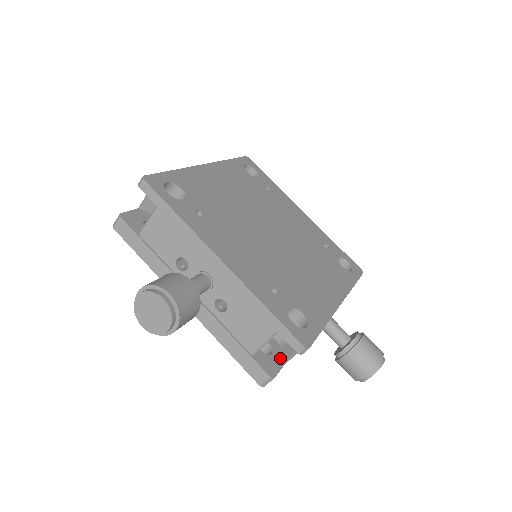
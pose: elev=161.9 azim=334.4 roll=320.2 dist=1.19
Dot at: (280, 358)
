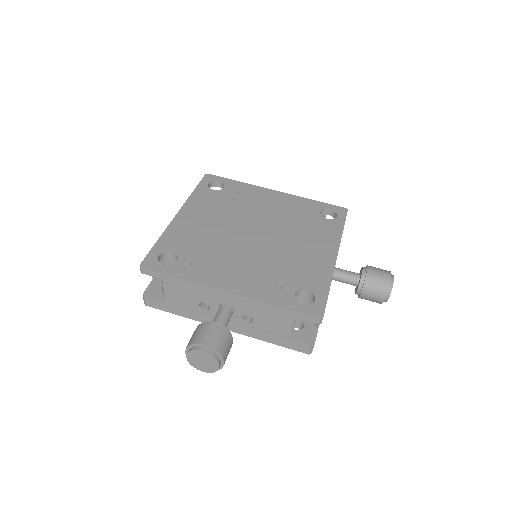
Dot at: (312, 326)
